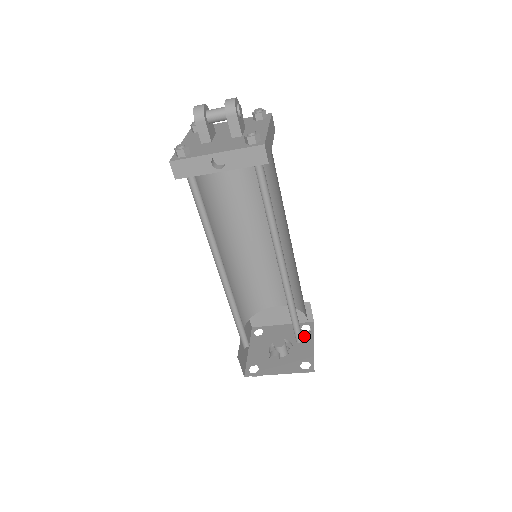
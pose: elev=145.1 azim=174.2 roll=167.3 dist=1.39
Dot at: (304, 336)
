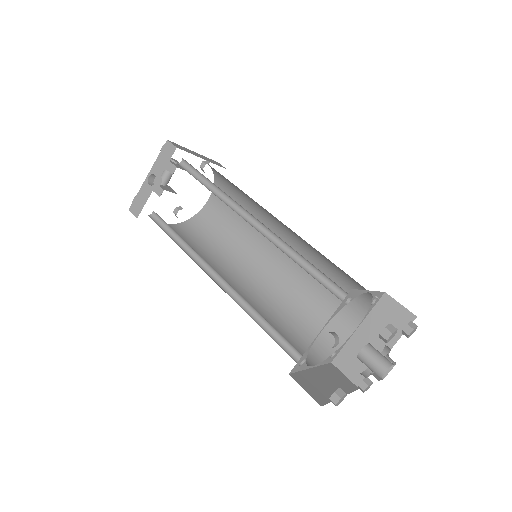
Dot at: occluded
